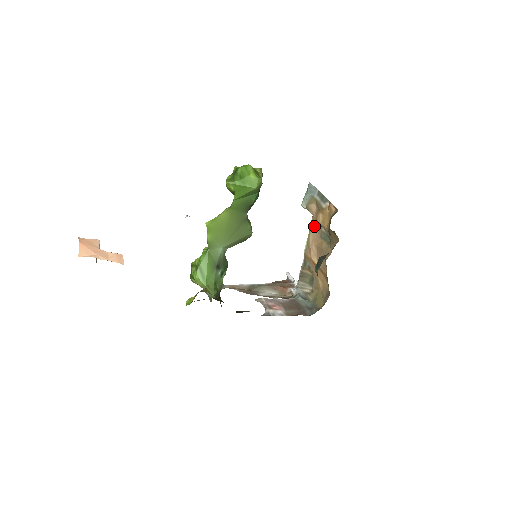
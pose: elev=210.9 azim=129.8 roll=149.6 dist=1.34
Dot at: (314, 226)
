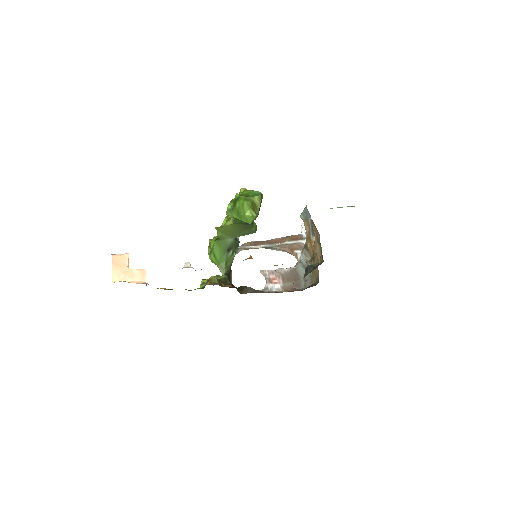
Dot at: (313, 227)
